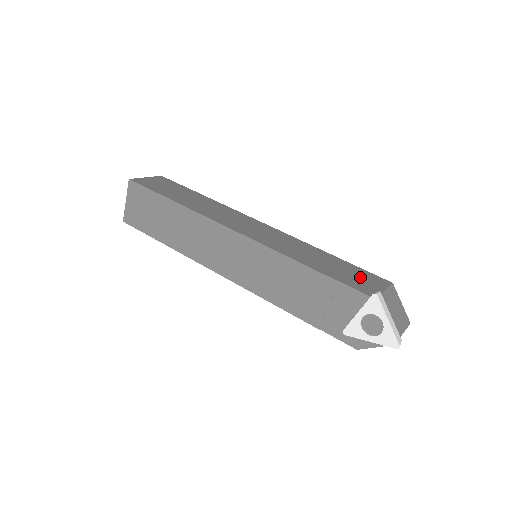
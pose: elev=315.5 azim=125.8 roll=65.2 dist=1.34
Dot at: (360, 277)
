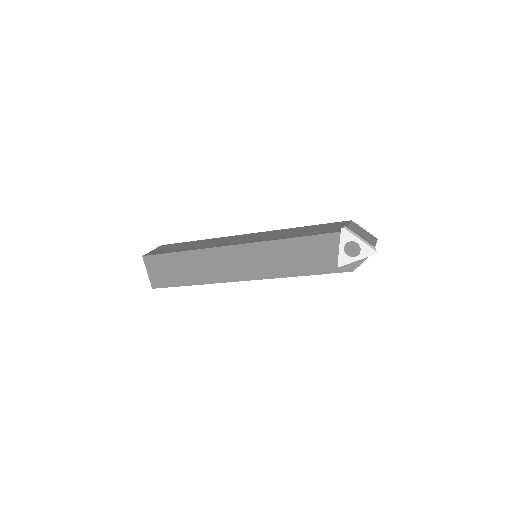
Dot at: (329, 227)
